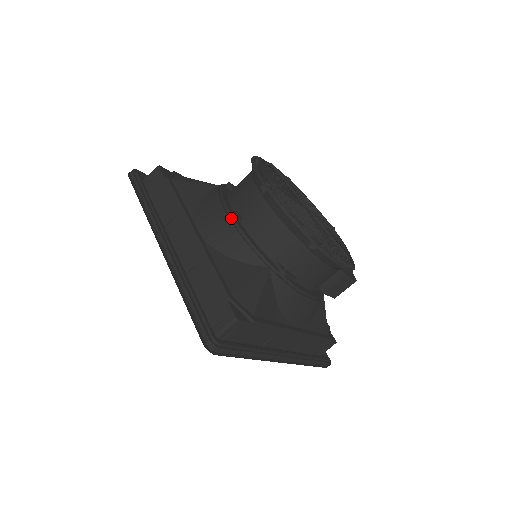
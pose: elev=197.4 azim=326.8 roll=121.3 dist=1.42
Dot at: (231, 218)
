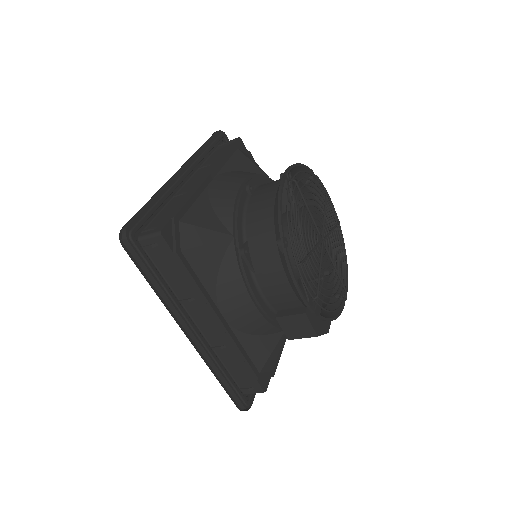
Dot at: (244, 187)
